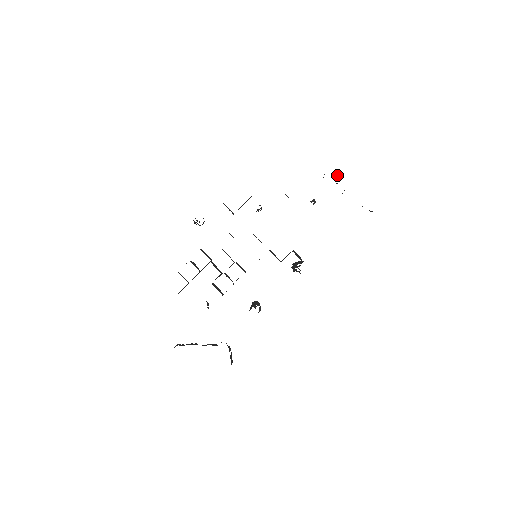
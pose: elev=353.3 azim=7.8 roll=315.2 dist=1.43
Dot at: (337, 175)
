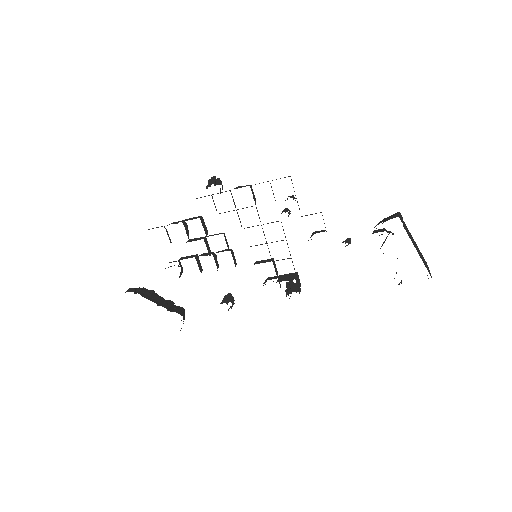
Dot at: (391, 232)
